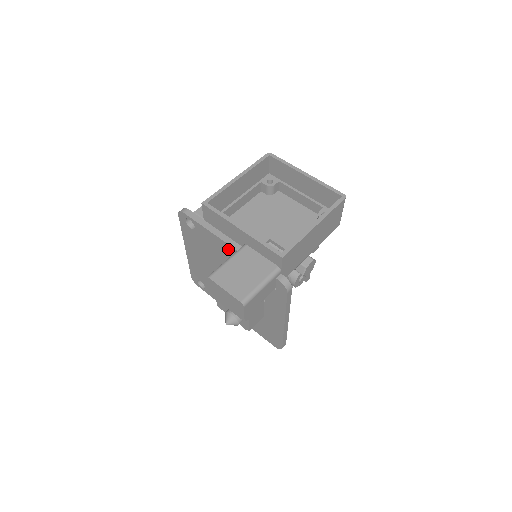
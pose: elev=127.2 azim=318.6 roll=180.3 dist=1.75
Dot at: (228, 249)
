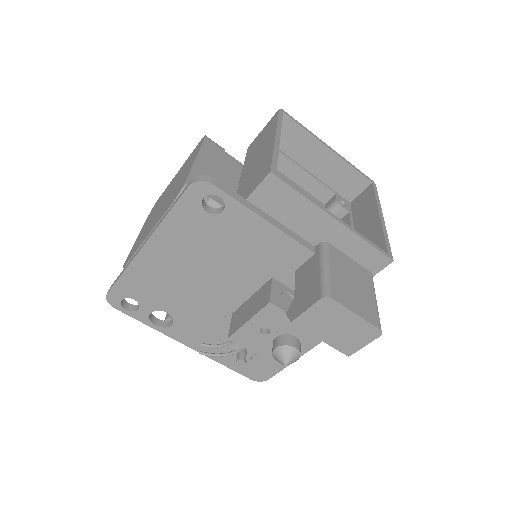
Dot at: (288, 248)
